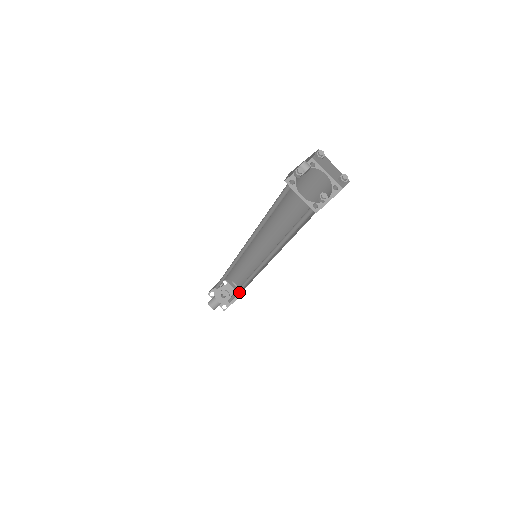
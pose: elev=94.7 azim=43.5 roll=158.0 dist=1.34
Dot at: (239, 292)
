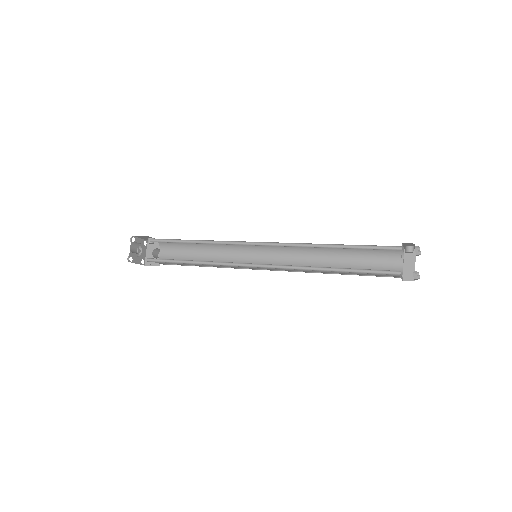
Dot at: (187, 263)
